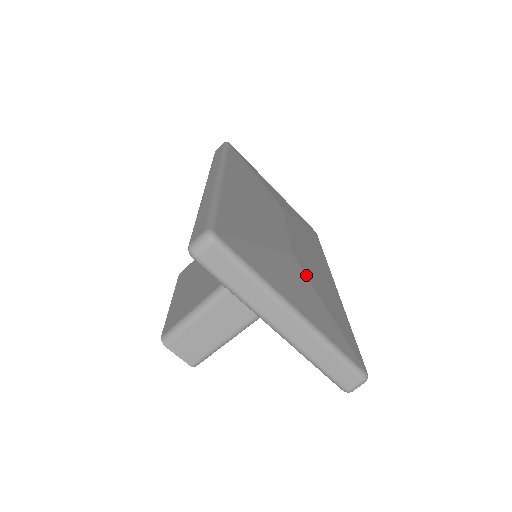
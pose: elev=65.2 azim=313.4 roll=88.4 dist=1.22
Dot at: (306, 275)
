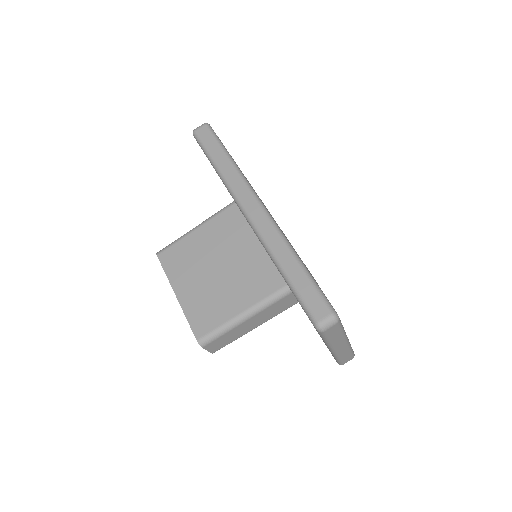
Dot at: occluded
